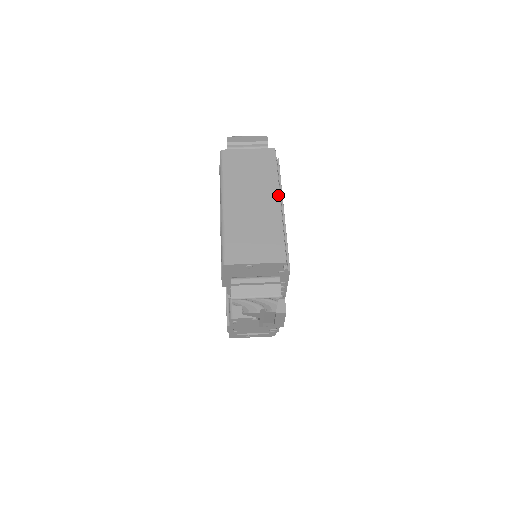
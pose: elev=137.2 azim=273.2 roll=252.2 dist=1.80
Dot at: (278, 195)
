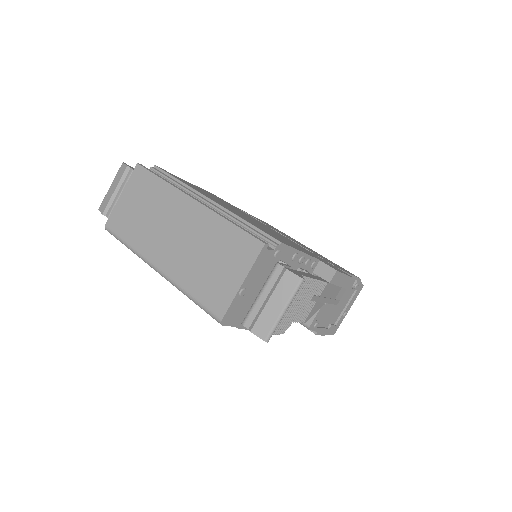
Dot at: (186, 197)
